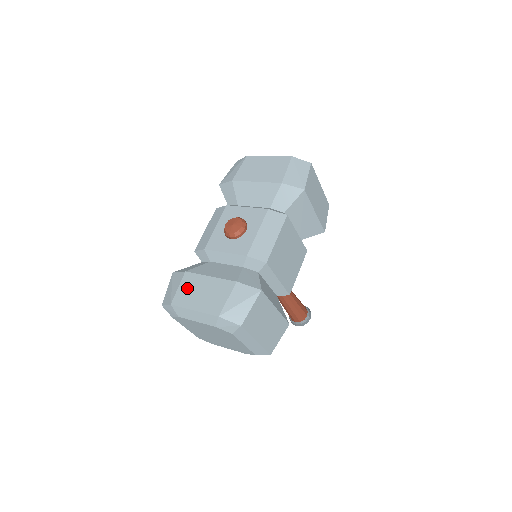
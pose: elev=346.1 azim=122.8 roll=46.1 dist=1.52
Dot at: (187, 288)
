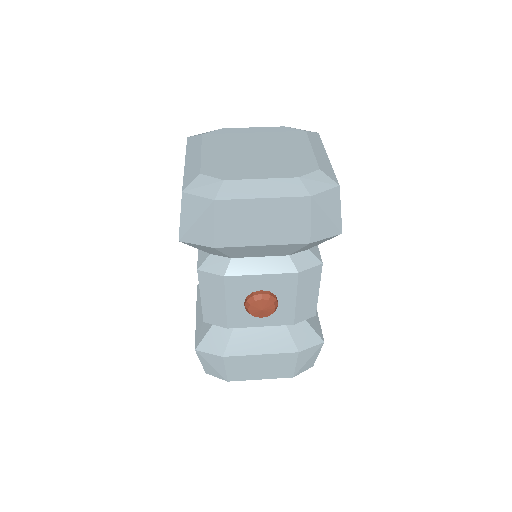
Dot at: (238, 368)
